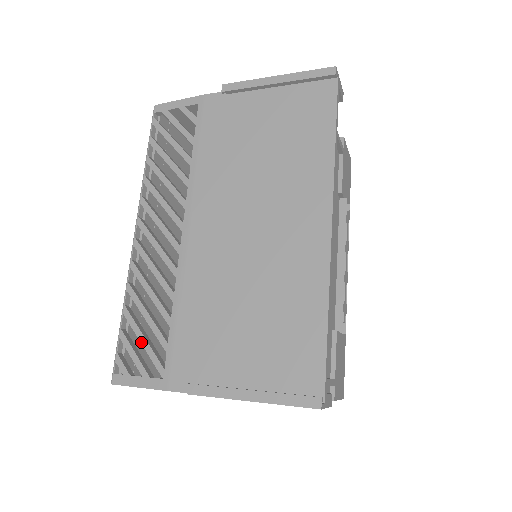
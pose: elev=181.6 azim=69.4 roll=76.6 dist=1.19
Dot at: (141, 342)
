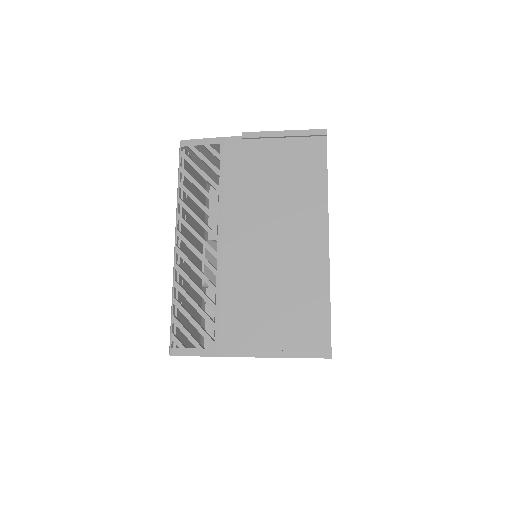
Dot at: (192, 324)
